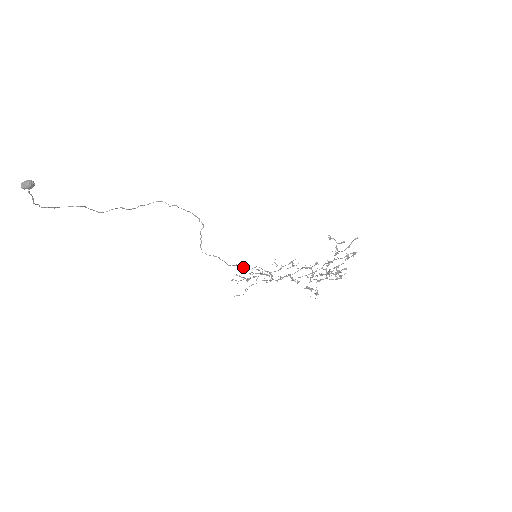
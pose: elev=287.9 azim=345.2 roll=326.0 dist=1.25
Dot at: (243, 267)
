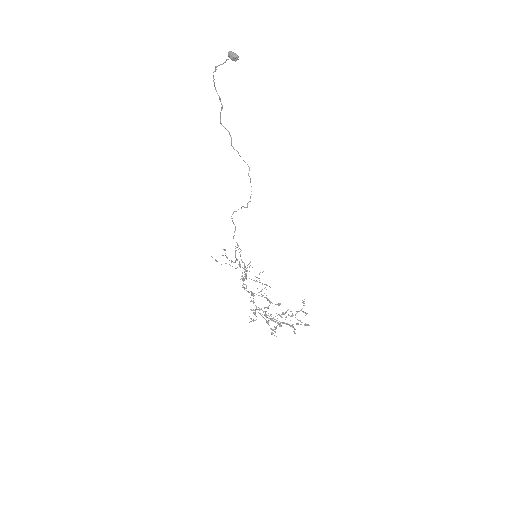
Dot at: (239, 252)
